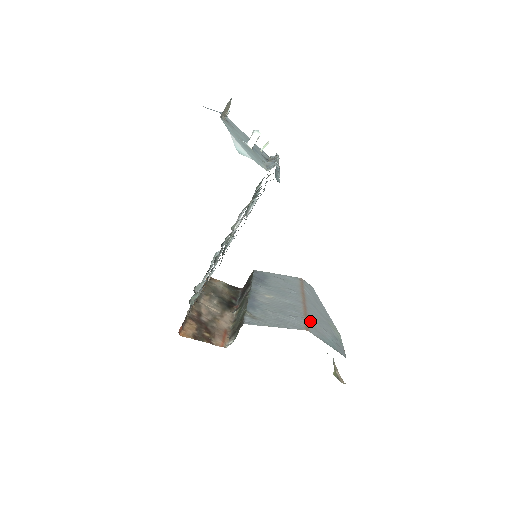
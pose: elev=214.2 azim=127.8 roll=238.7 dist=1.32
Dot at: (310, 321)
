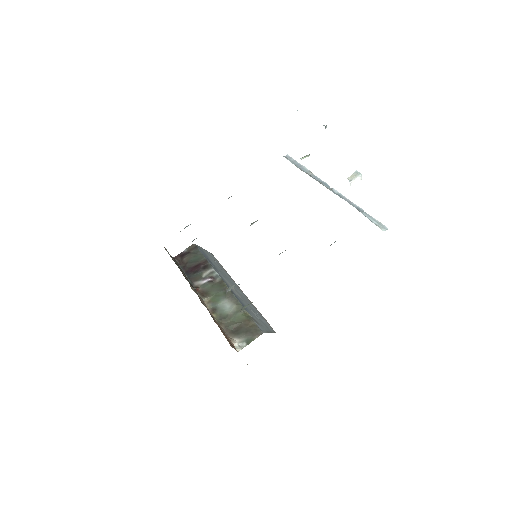
Dot at: occluded
